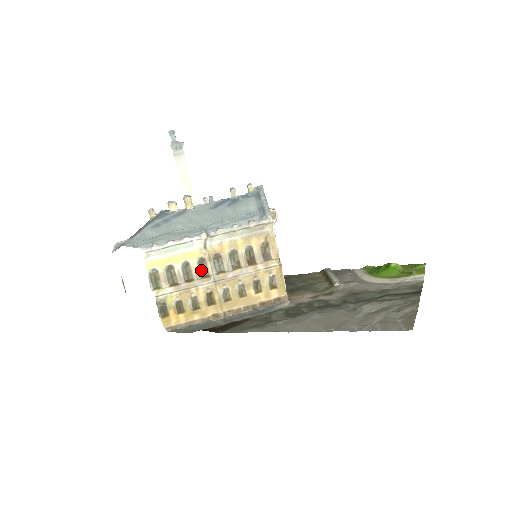
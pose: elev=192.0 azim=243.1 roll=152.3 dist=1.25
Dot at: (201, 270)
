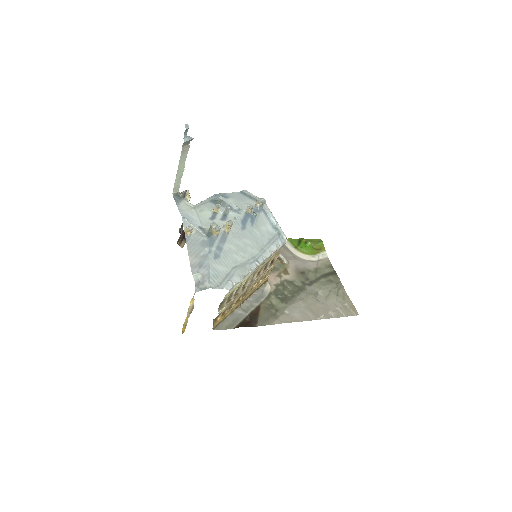
Dot at: (243, 285)
